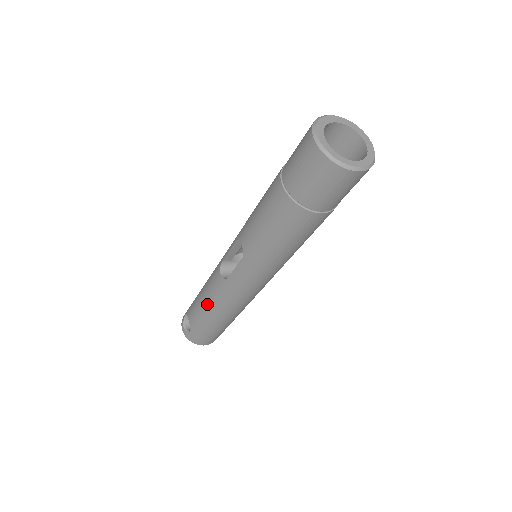
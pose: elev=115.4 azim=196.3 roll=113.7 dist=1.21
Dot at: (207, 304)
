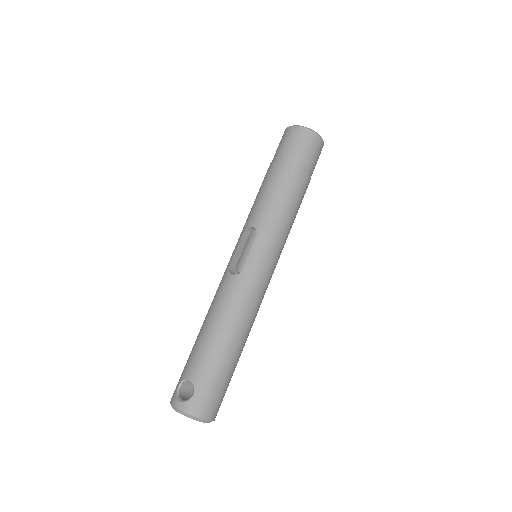
Dot at: (219, 324)
